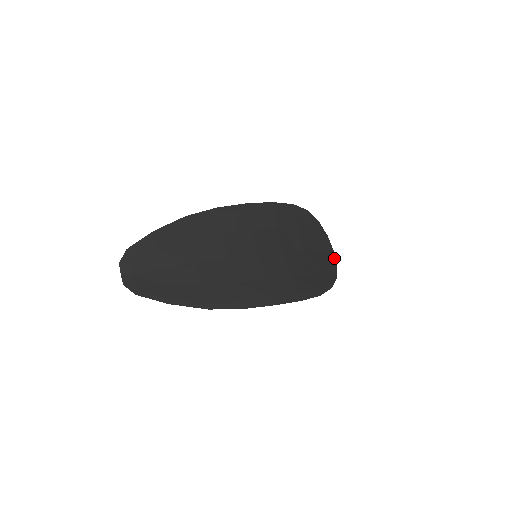
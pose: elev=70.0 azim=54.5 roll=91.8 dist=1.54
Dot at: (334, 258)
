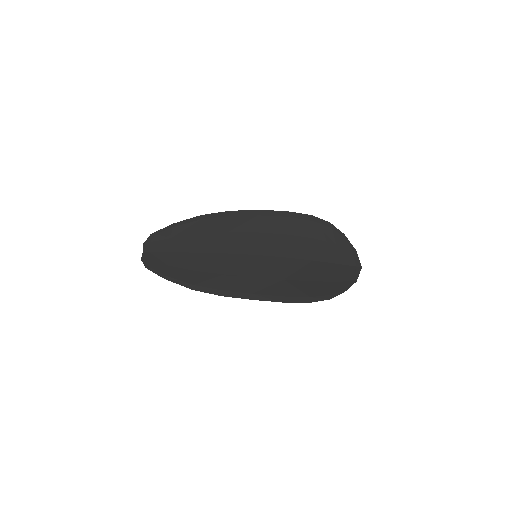
Dot at: (357, 273)
